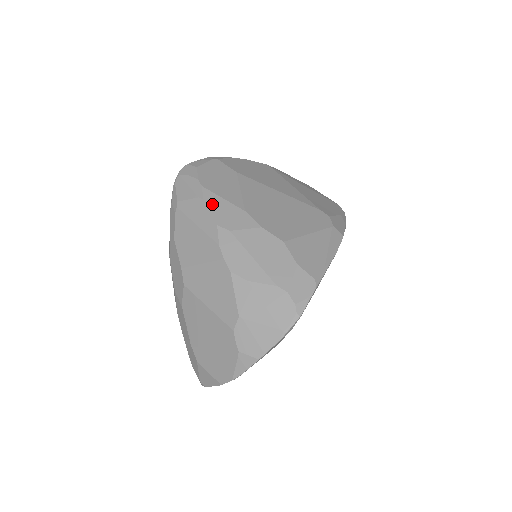
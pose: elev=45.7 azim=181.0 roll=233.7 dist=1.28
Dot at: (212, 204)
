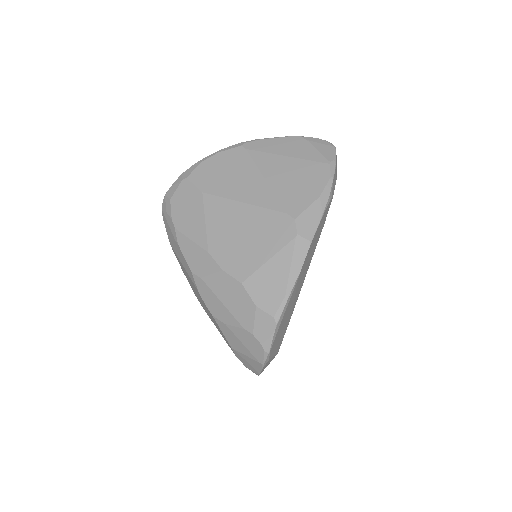
Dot at: (184, 249)
